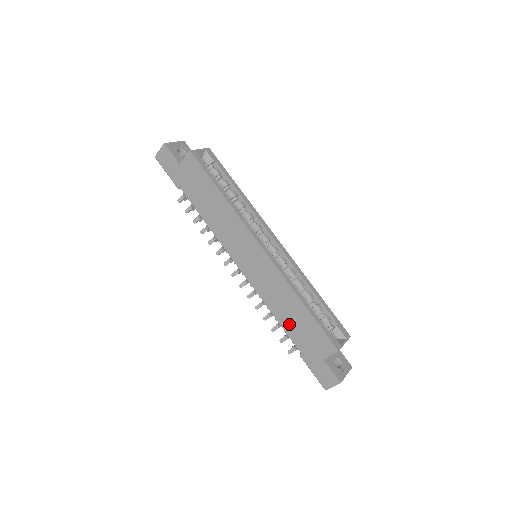
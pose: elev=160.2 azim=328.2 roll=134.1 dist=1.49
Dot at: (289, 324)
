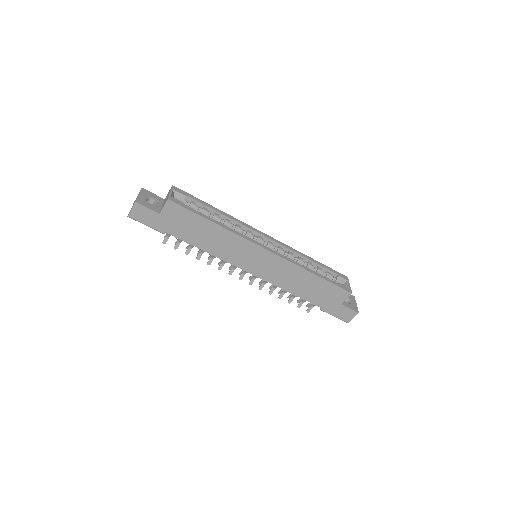
Dot at: (307, 293)
